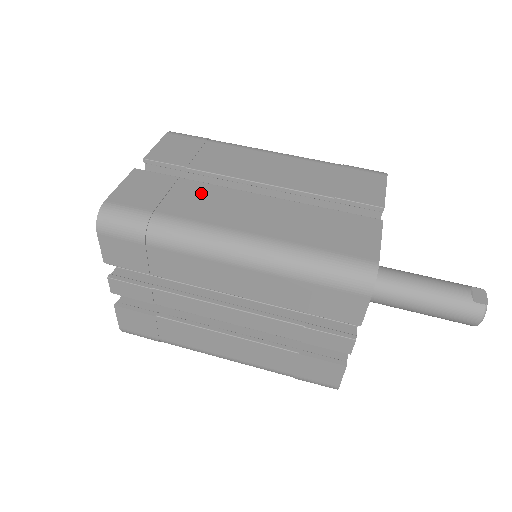
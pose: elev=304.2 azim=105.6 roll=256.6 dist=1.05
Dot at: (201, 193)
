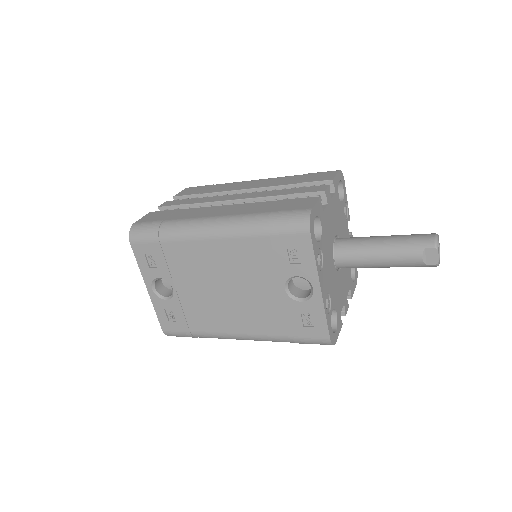
Dot at: occluded
